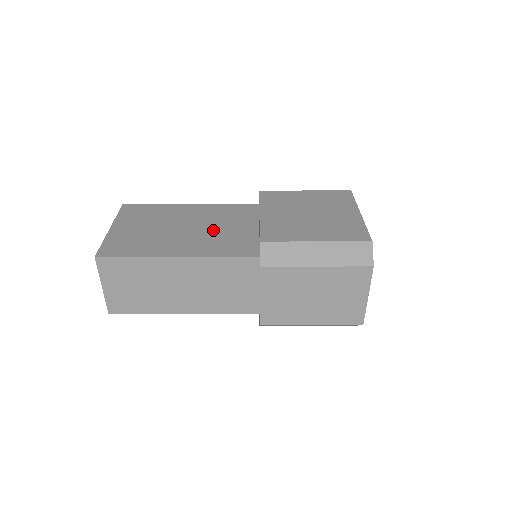
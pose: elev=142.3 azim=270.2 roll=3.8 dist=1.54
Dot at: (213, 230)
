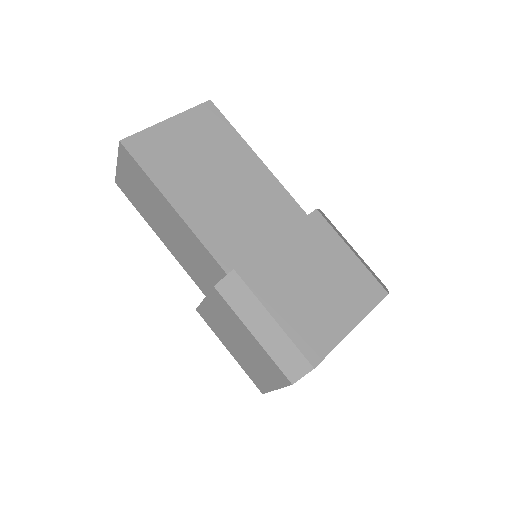
Dot at: (234, 207)
